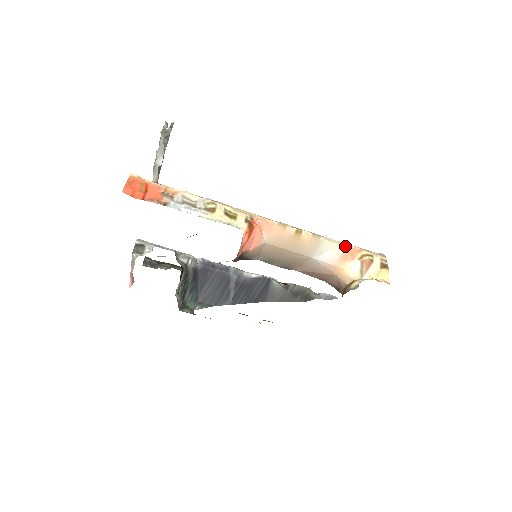
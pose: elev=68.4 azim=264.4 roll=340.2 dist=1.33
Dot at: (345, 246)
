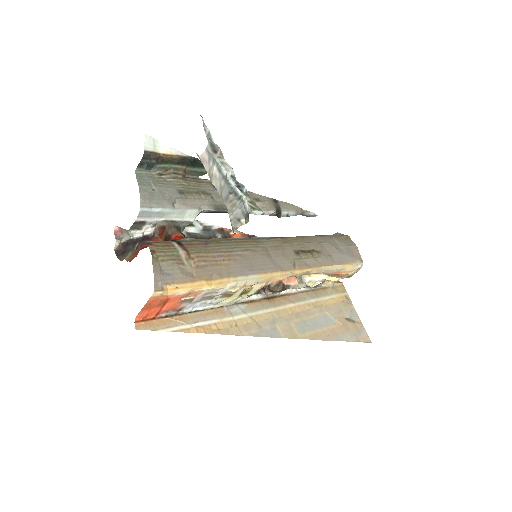
Dot at: occluded
